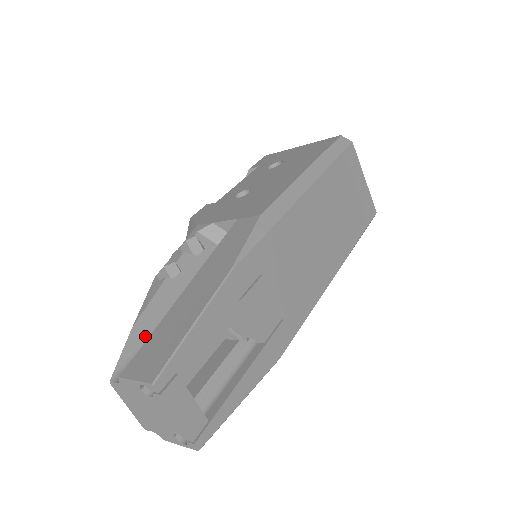
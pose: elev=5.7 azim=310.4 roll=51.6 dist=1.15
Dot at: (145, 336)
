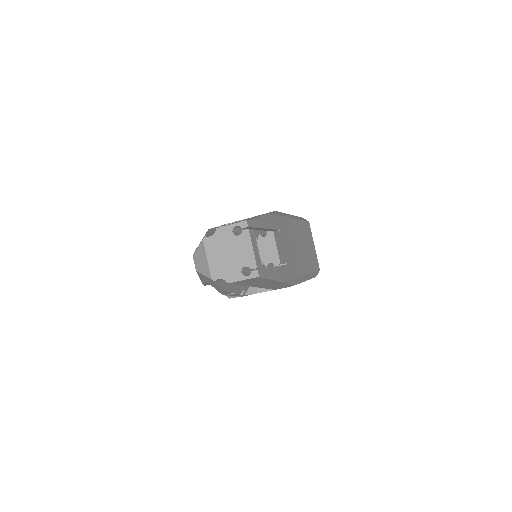
Dot at: occluded
